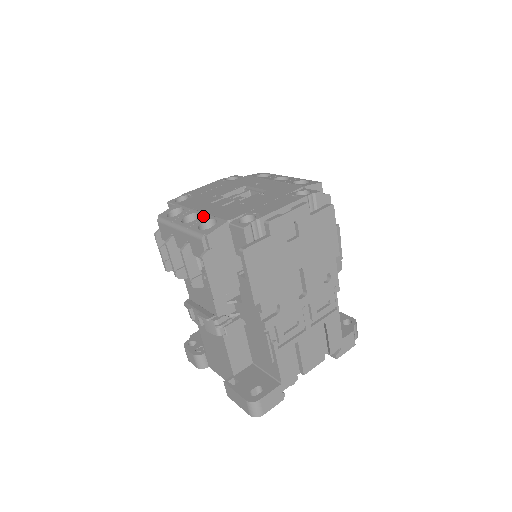
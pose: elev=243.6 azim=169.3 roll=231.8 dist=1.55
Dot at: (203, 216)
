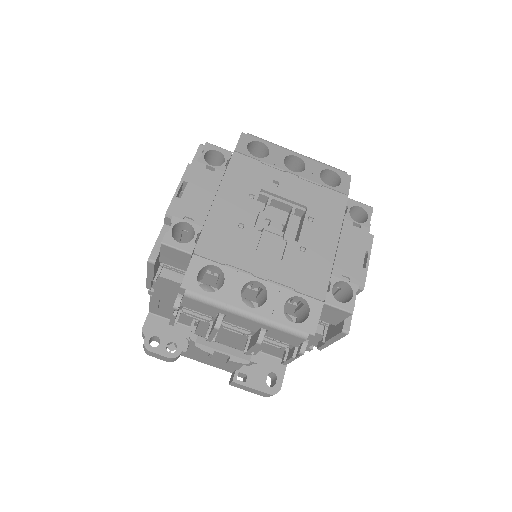
Dot at: (275, 291)
